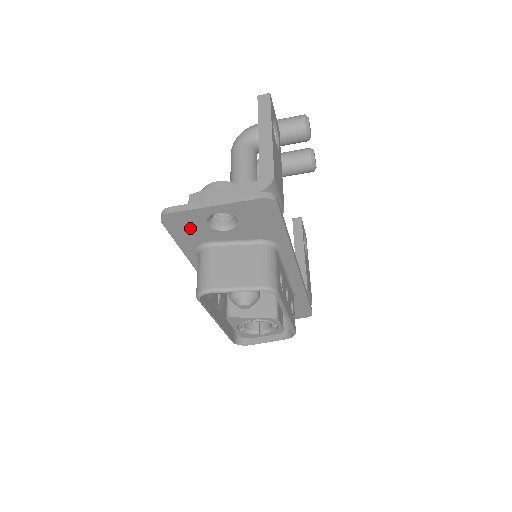
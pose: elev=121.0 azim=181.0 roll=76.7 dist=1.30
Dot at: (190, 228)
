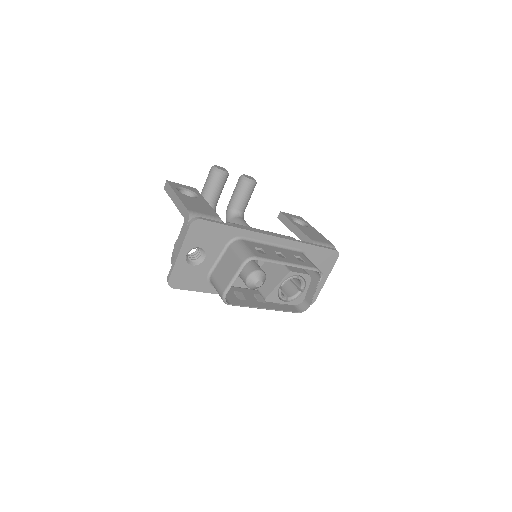
Dot at: (189, 277)
